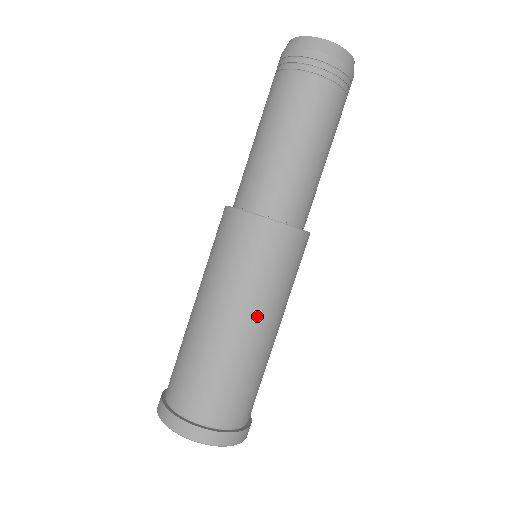
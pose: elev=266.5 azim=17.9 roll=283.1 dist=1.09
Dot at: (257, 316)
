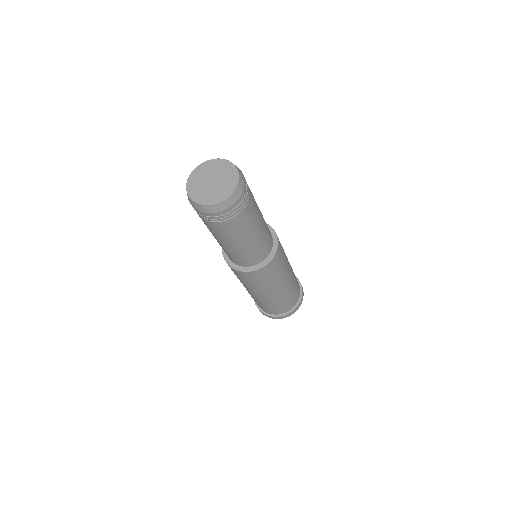
Dot at: (280, 286)
